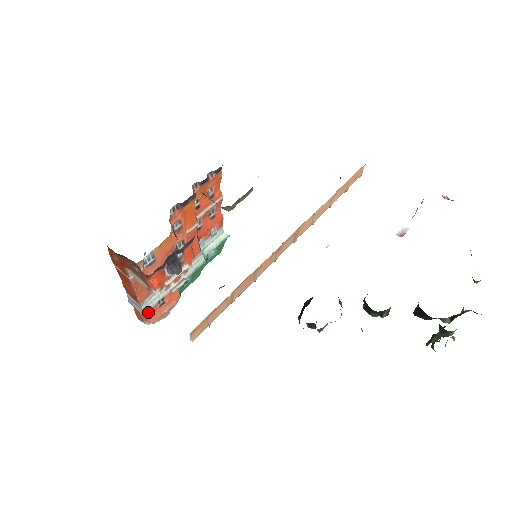
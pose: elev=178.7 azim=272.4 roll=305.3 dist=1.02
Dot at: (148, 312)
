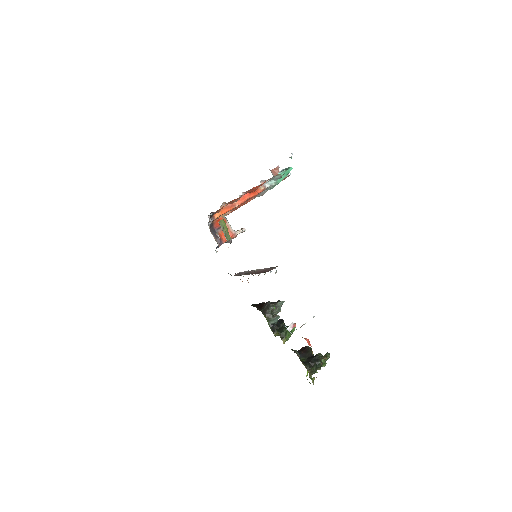
Dot at: occluded
